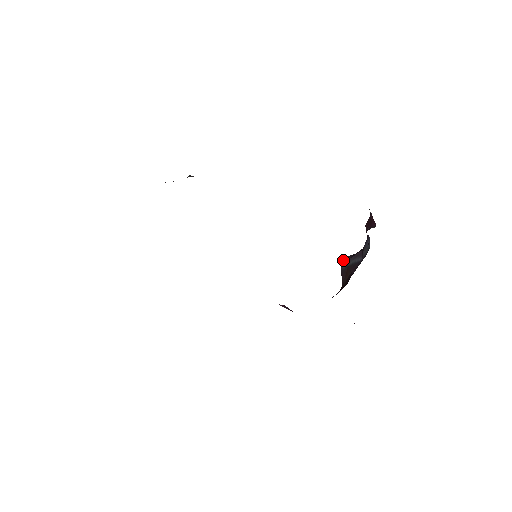
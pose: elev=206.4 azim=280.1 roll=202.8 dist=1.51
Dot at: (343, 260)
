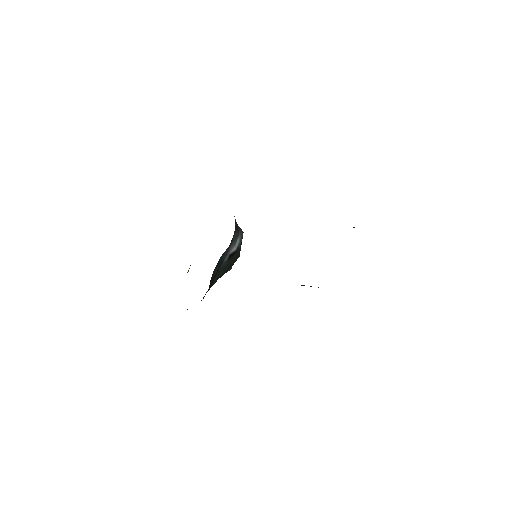
Dot at: occluded
